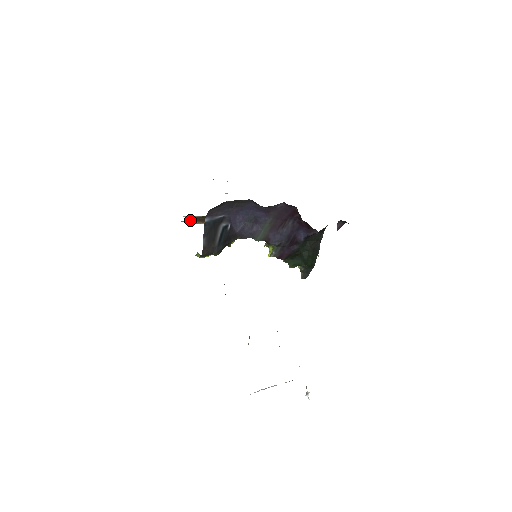
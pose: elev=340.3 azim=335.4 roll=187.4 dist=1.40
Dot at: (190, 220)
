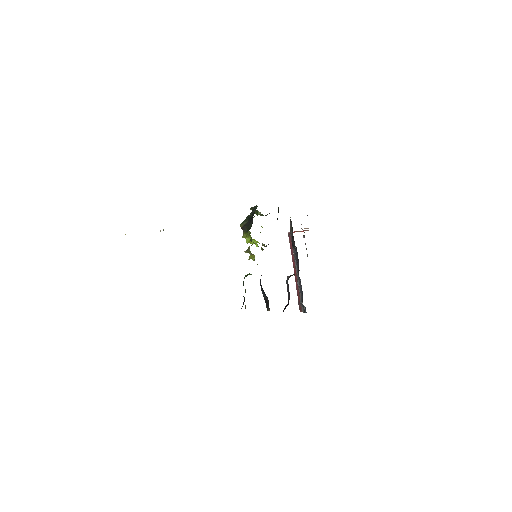
Dot at: occluded
